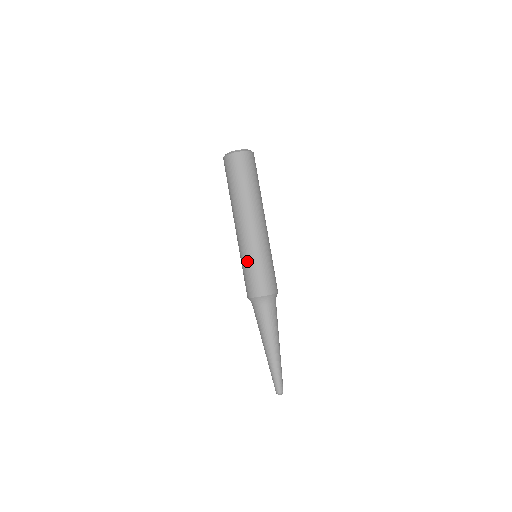
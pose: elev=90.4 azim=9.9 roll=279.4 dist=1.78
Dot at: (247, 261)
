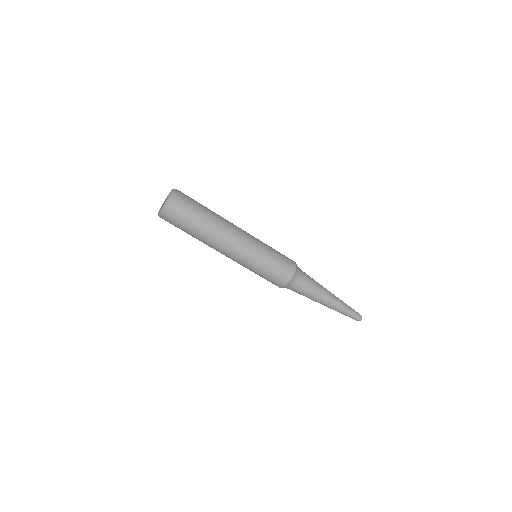
Dot at: (256, 268)
